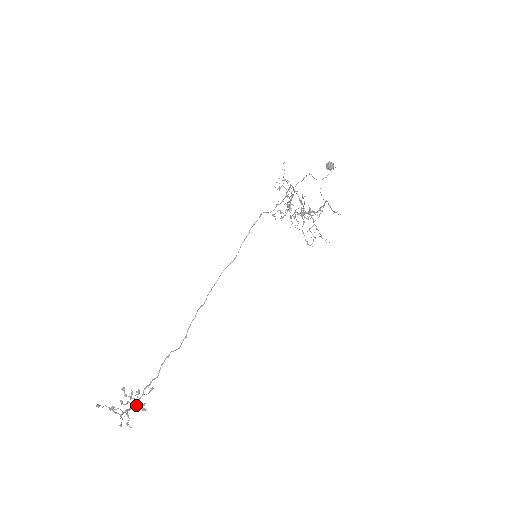
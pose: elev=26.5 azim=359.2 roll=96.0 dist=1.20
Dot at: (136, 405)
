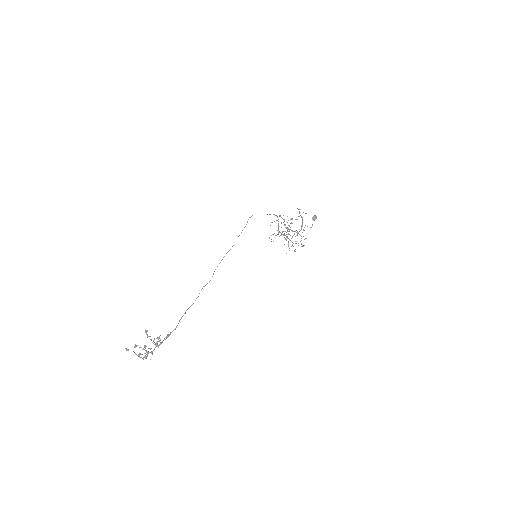
Dot at: (155, 344)
